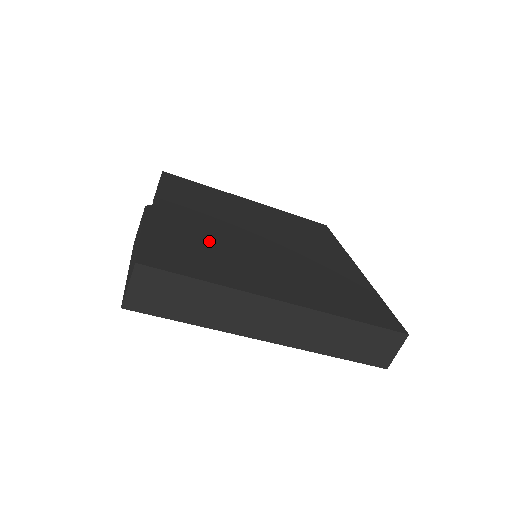
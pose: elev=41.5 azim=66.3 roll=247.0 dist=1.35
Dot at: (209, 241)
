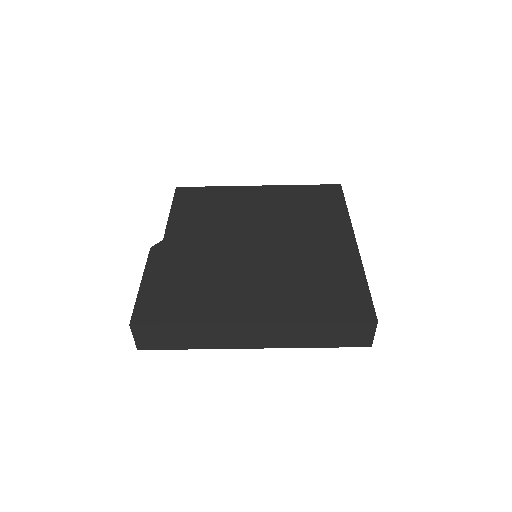
Dot at: (199, 270)
